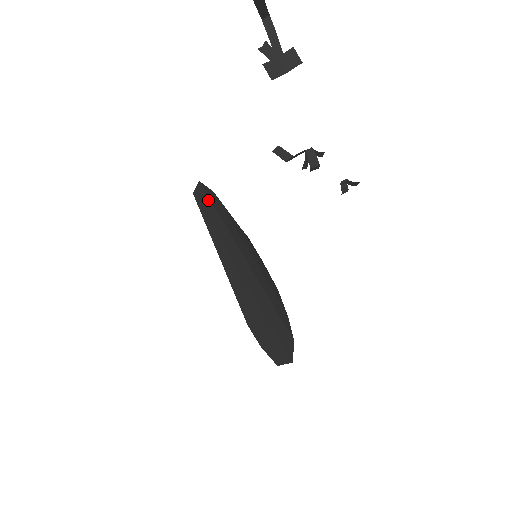
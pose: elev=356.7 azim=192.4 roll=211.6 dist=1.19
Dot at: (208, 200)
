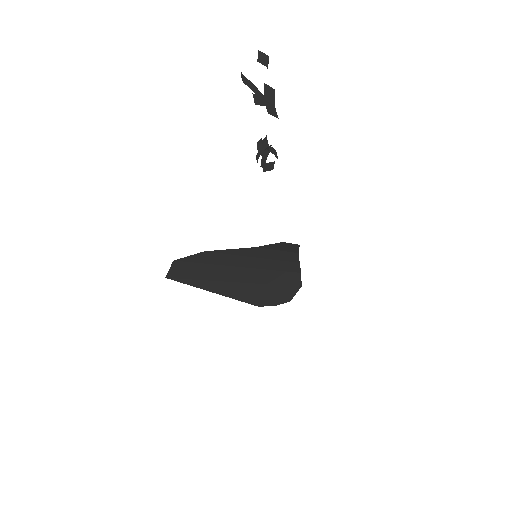
Dot at: (190, 265)
